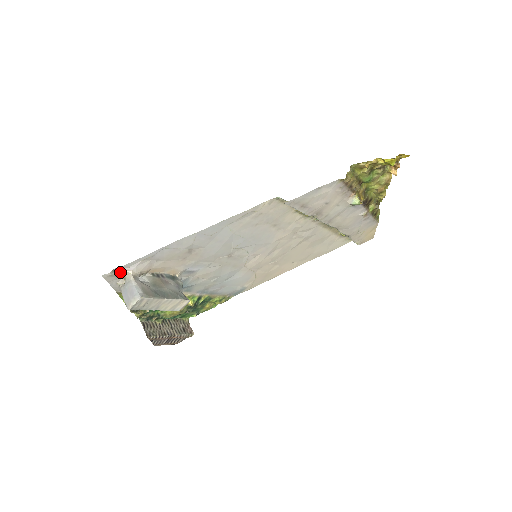
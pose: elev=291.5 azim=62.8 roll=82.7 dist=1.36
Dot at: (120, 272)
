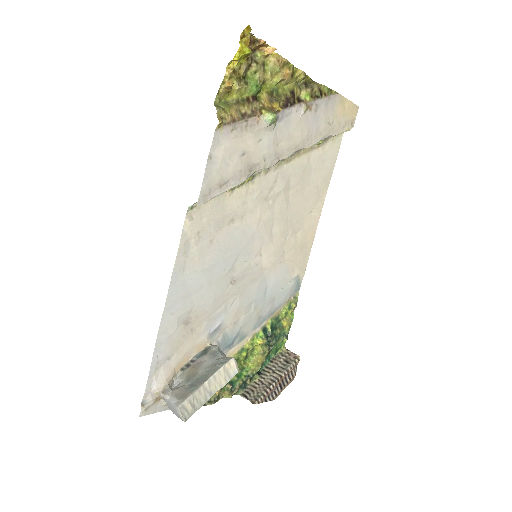
Dot at: (150, 399)
